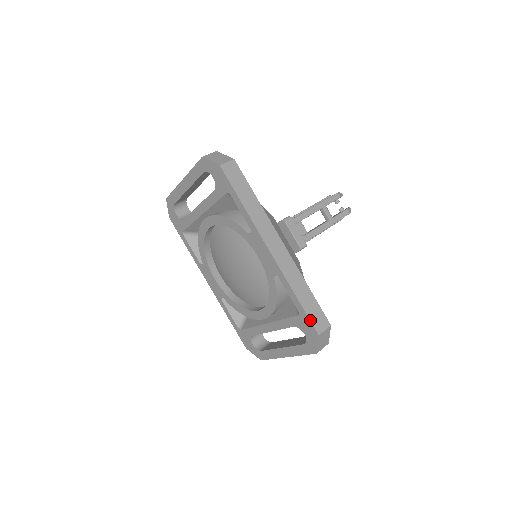
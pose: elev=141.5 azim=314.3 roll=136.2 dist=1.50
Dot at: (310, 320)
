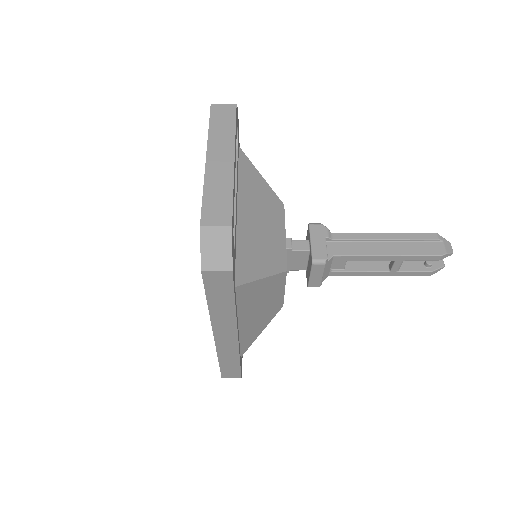
Dot at: (221, 372)
